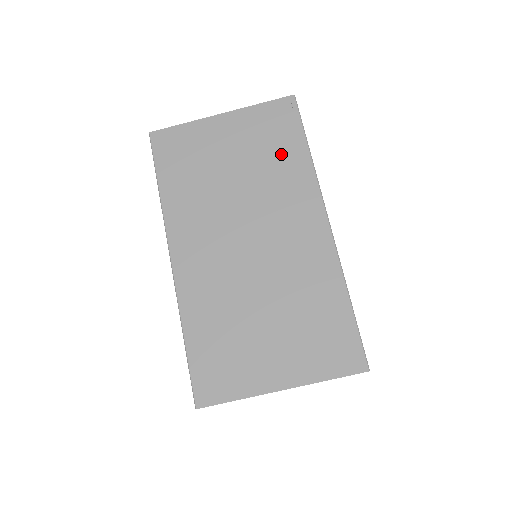
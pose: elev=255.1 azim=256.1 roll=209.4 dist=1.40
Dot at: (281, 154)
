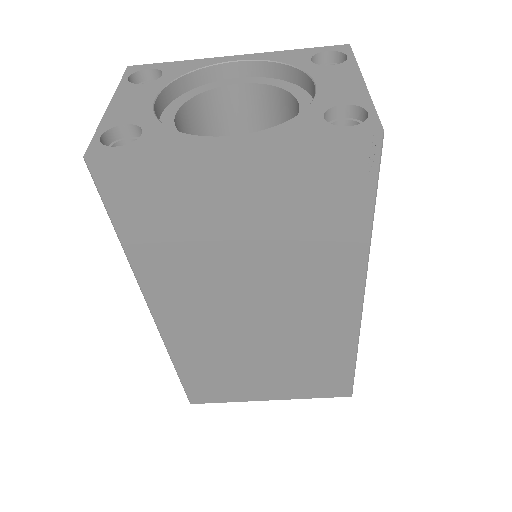
Dot at: (326, 227)
